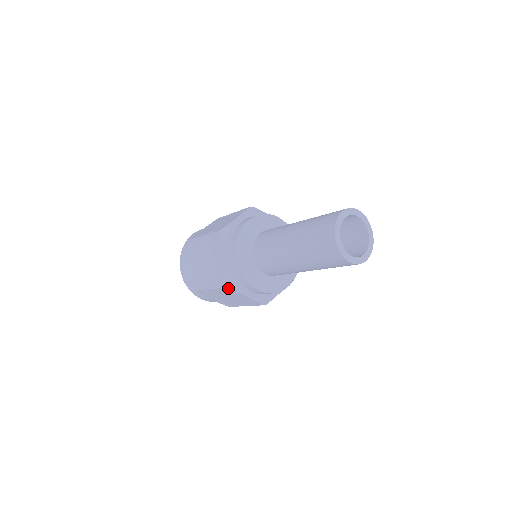
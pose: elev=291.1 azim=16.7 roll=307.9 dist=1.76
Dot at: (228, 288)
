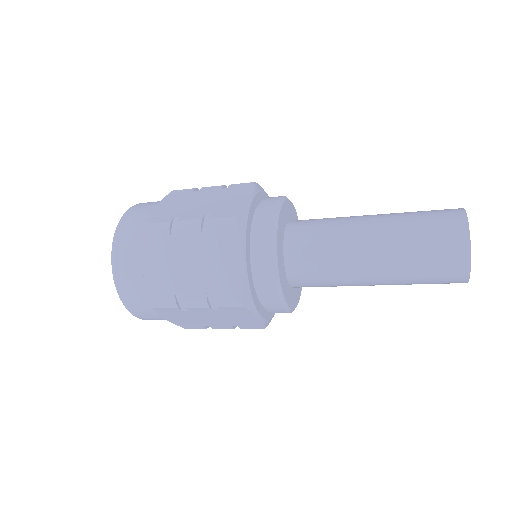
Dot at: (243, 308)
